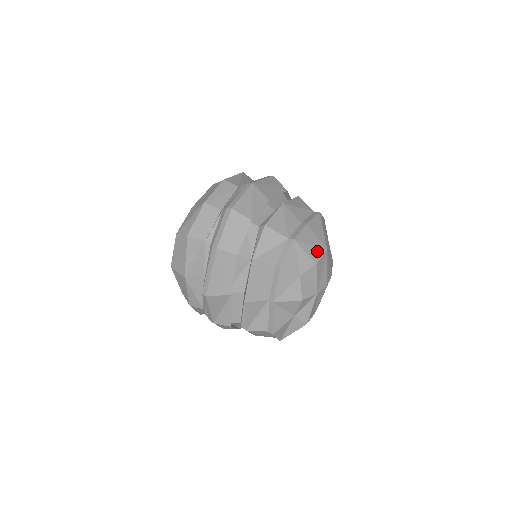
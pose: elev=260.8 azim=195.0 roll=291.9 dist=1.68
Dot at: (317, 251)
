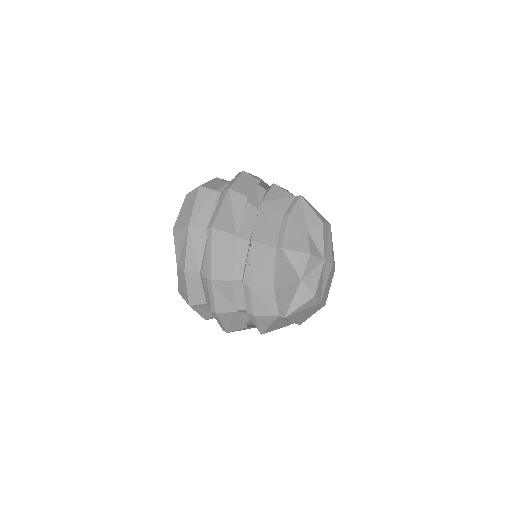
Dot at: (322, 217)
